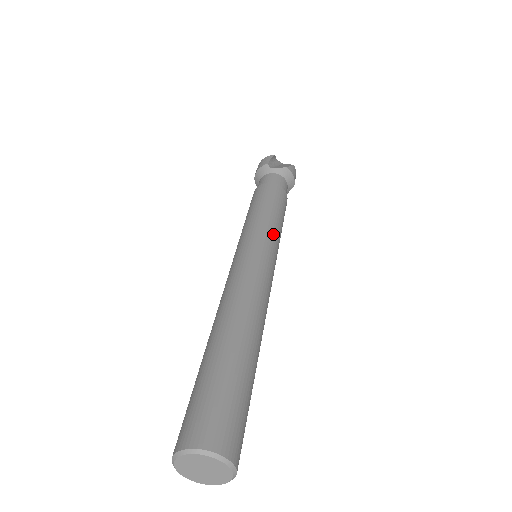
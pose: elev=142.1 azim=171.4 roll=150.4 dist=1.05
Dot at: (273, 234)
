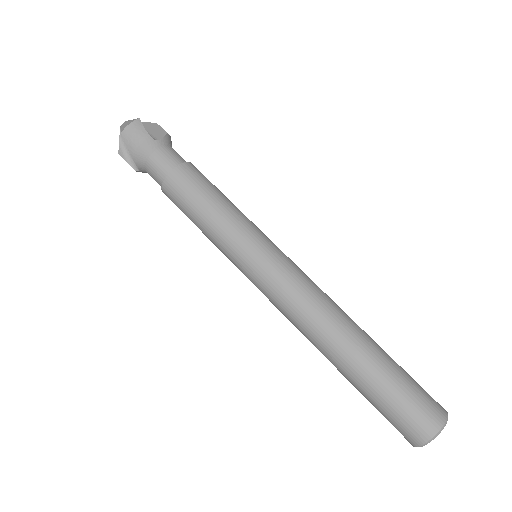
Dot at: (257, 227)
